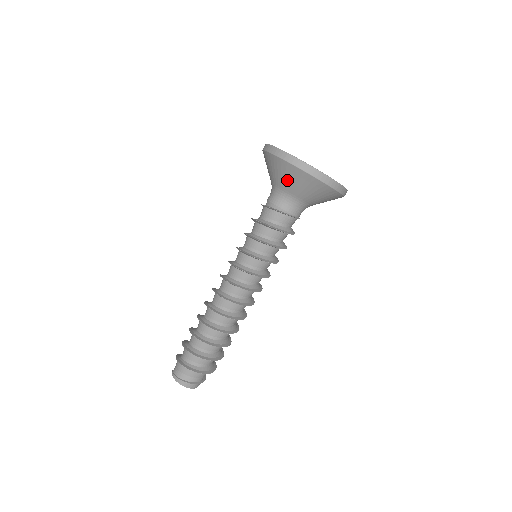
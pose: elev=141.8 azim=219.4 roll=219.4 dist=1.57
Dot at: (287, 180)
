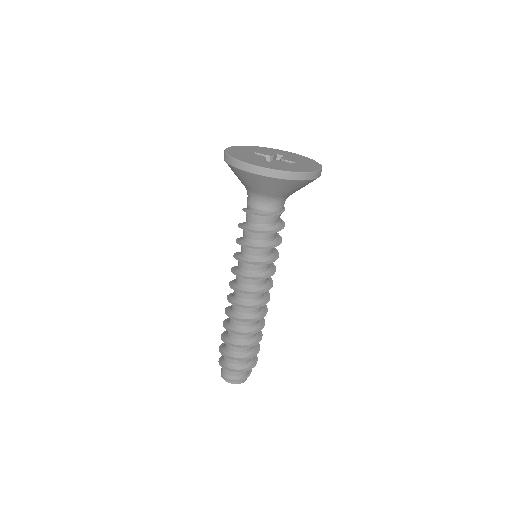
Dot at: (269, 189)
